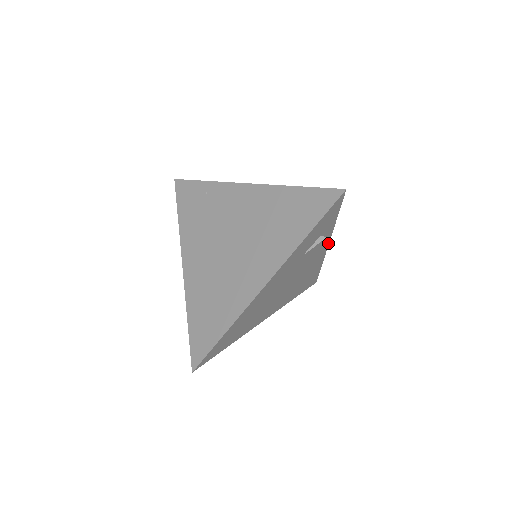
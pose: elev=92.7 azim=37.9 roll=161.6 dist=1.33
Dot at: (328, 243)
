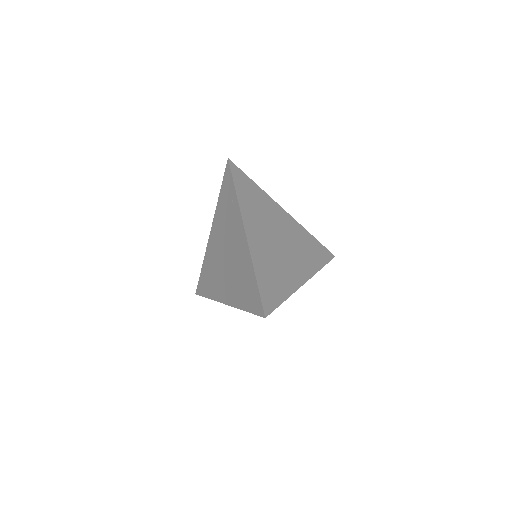
Dot at: (303, 284)
